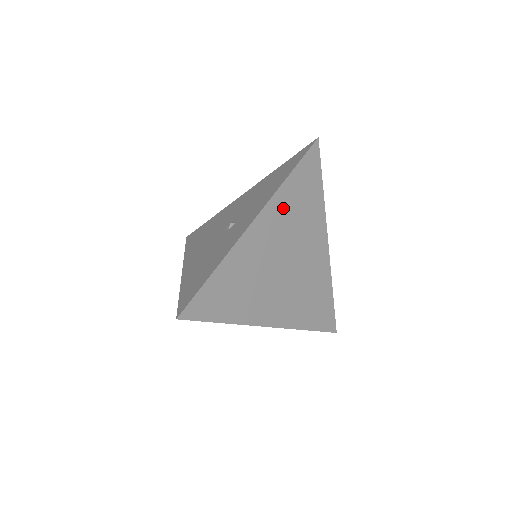
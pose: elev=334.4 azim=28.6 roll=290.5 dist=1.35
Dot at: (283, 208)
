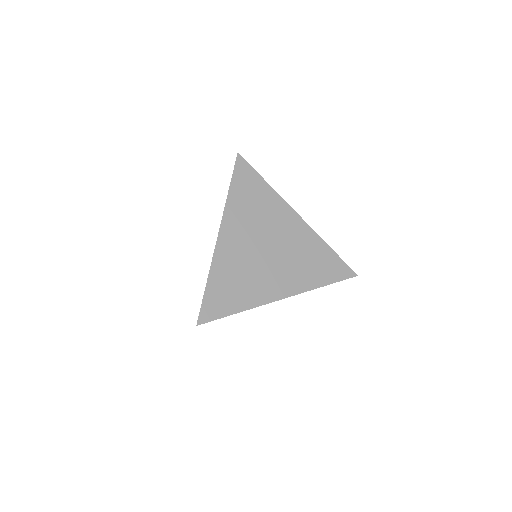
Dot at: (238, 214)
